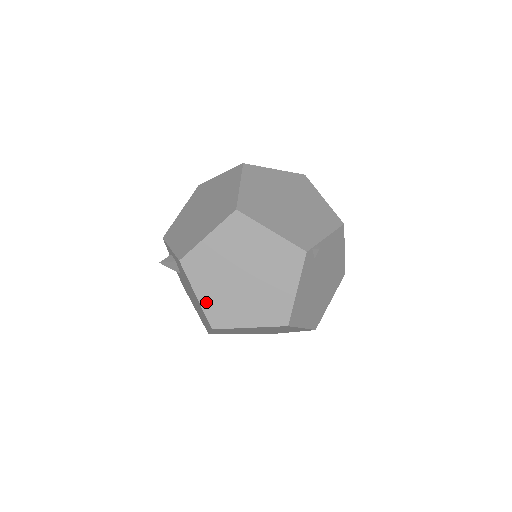
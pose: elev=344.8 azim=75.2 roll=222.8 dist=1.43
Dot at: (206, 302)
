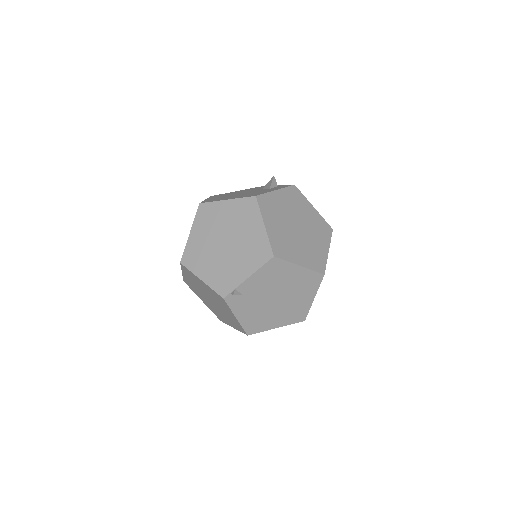
Dot at: (208, 306)
